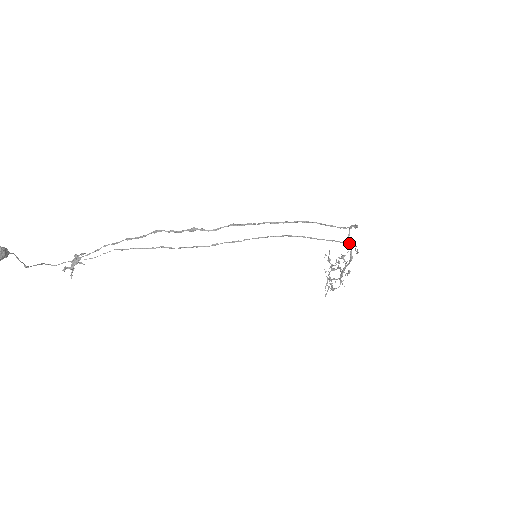
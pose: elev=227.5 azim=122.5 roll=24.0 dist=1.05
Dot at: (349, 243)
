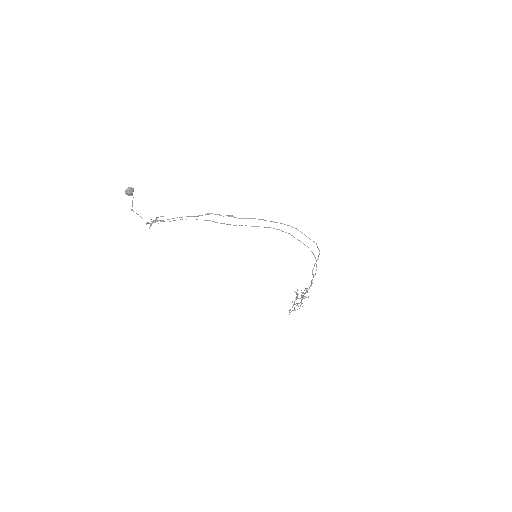
Dot at: (312, 274)
